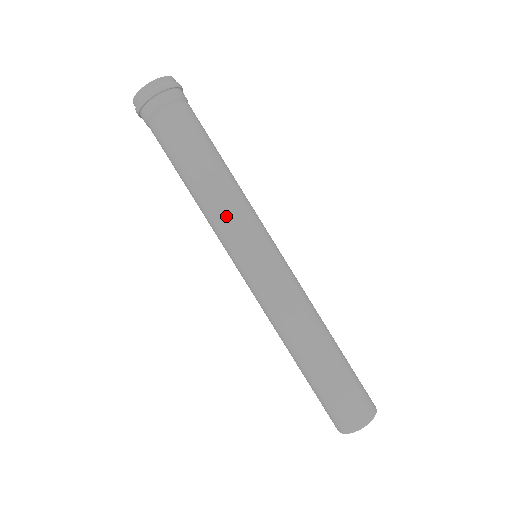
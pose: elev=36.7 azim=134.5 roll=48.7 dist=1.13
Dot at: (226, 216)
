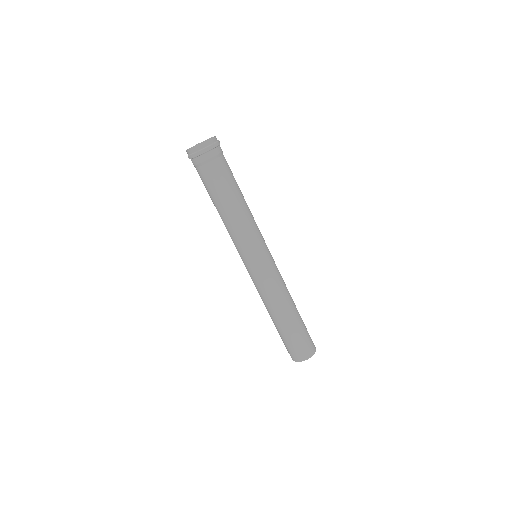
Dot at: (235, 236)
